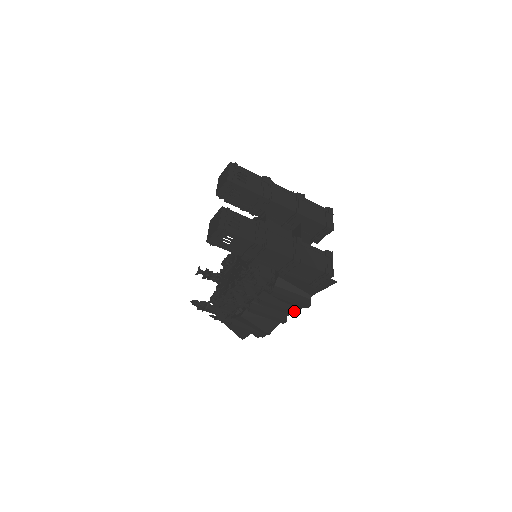
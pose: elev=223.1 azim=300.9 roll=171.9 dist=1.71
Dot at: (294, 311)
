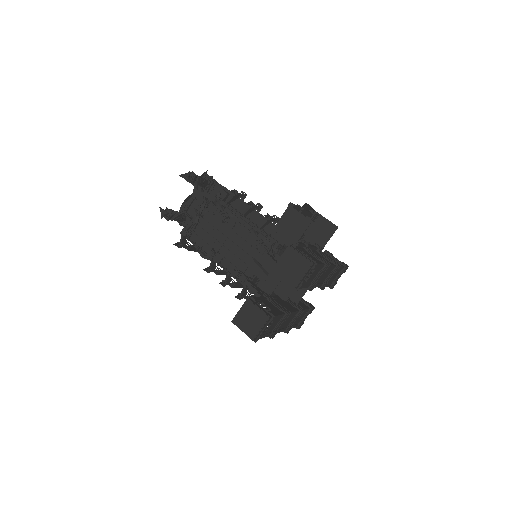
Dot at: occluded
